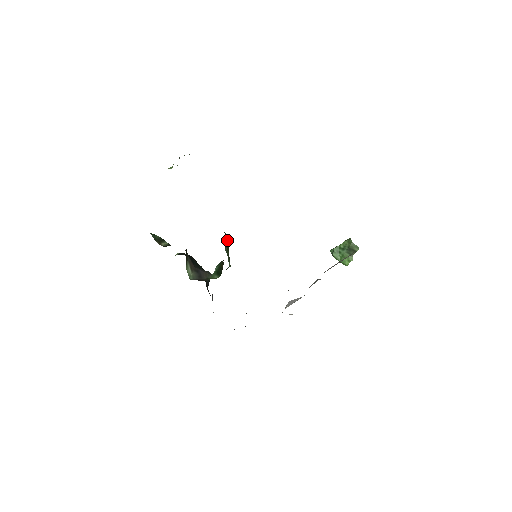
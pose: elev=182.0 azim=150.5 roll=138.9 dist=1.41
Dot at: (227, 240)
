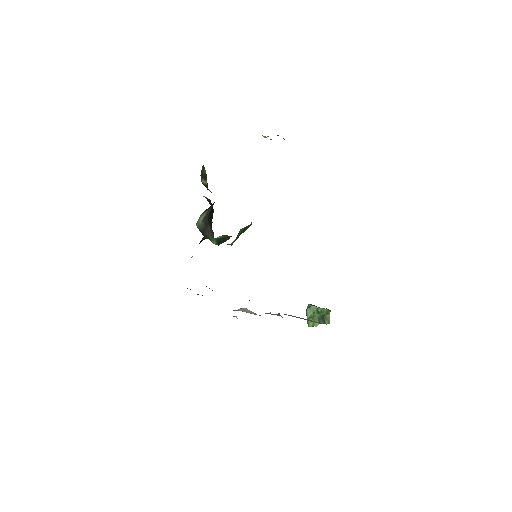
Dot at: (249, 225)
